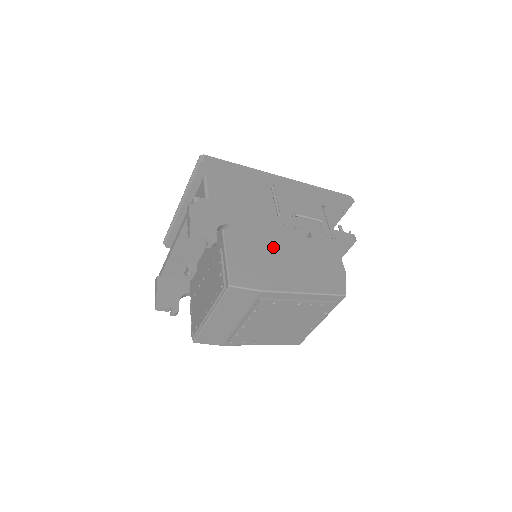
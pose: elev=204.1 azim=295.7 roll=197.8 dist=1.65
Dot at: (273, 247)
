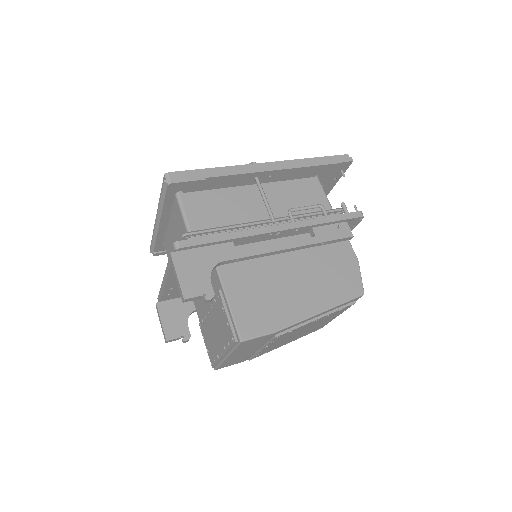
Dot at: (275, 264)
